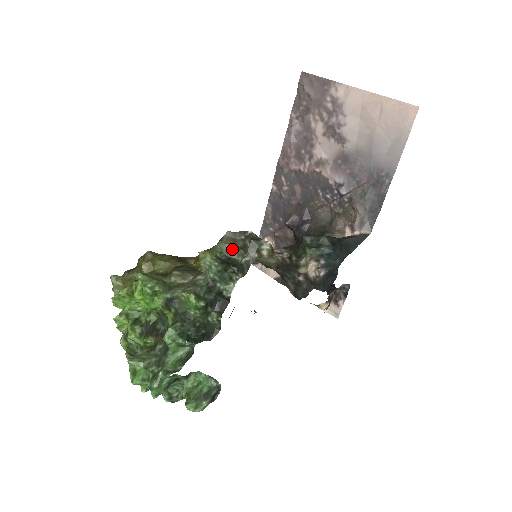
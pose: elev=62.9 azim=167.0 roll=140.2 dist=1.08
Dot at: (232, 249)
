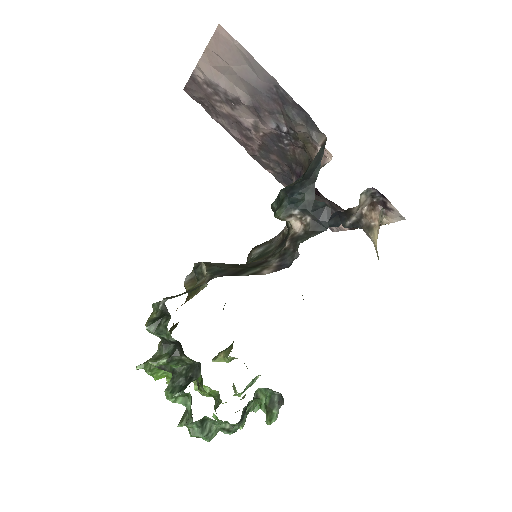
Dot at: (159, 303)
